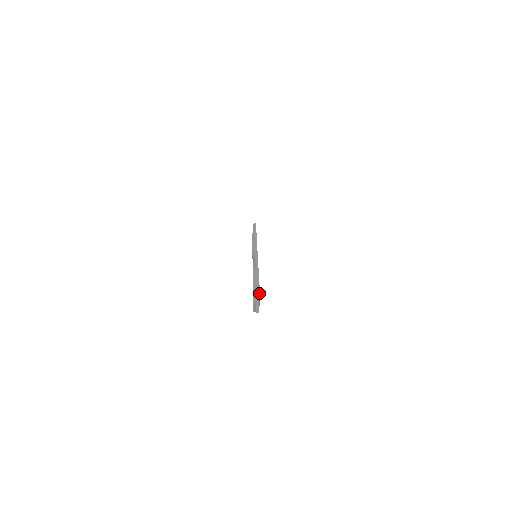
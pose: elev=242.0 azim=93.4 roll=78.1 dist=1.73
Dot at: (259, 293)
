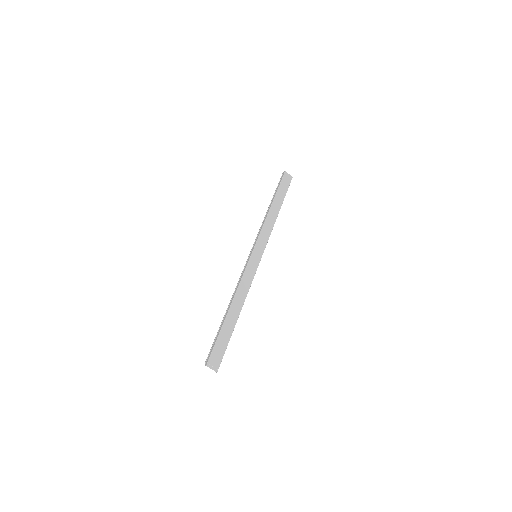
Dot at: (208, 358)
